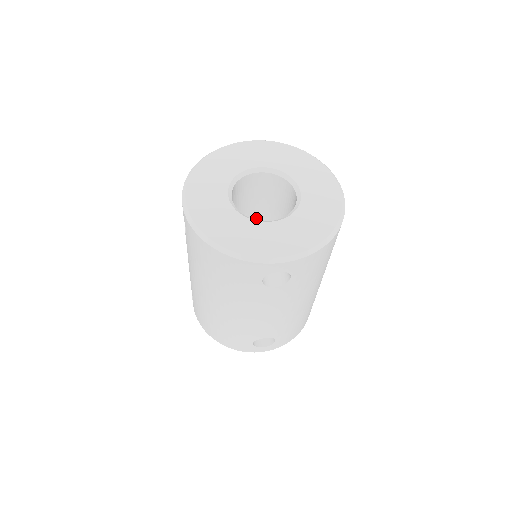
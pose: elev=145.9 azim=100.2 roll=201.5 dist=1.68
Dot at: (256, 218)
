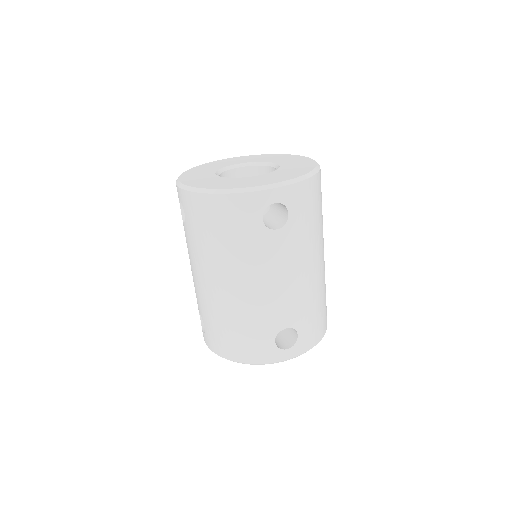
Dot at: occluded
